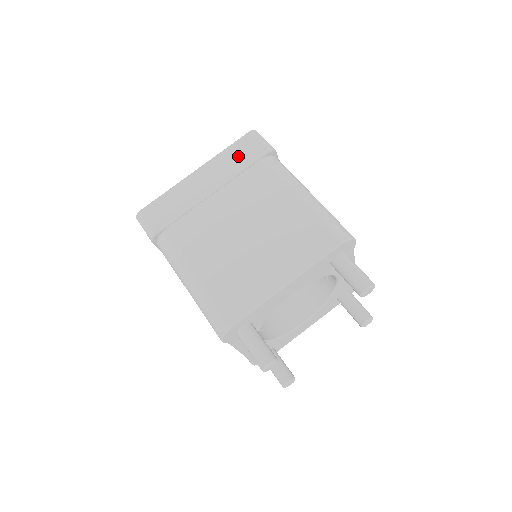
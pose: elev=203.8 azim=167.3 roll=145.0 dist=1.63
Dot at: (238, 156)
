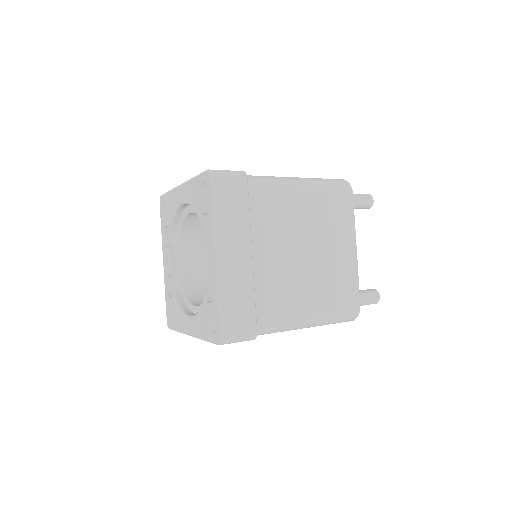
Dot at: (231, 207)
